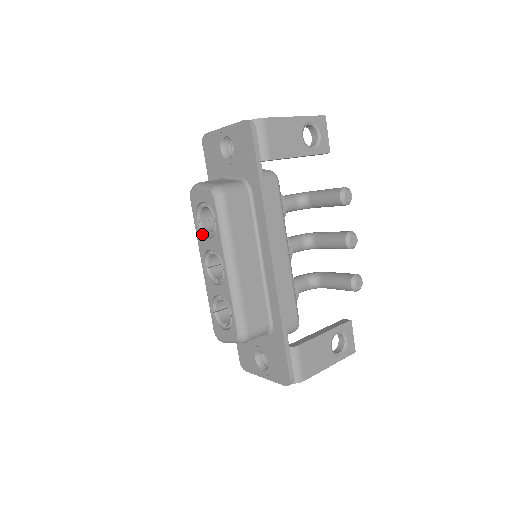
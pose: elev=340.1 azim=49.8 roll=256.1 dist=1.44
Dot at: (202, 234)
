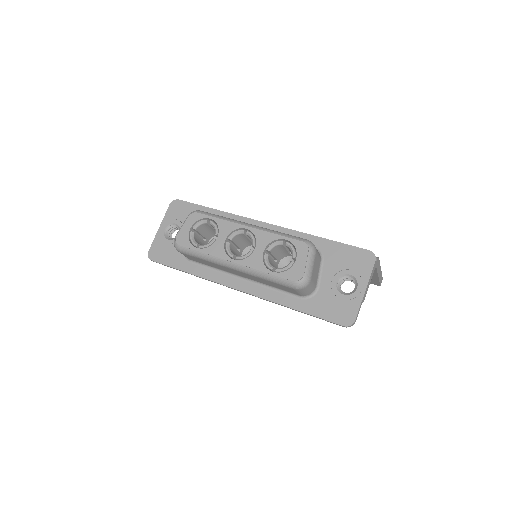
Dot at: (210, 246)
